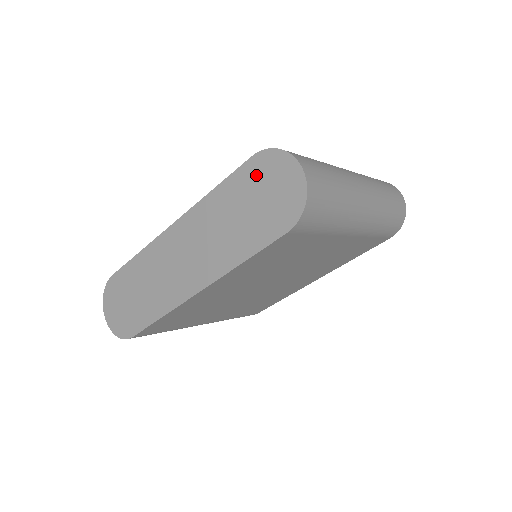
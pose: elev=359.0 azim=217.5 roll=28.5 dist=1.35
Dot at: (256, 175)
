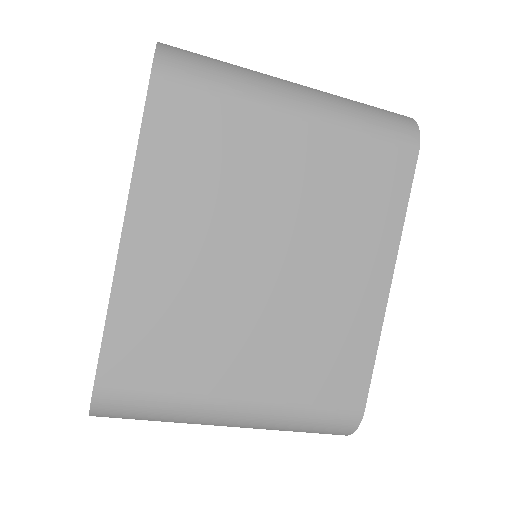
Dot at: occluded
